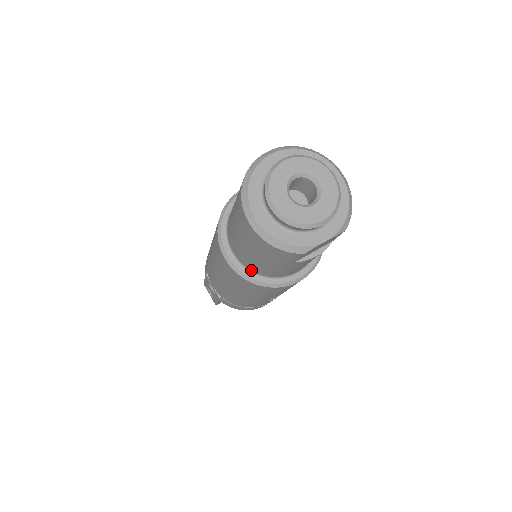
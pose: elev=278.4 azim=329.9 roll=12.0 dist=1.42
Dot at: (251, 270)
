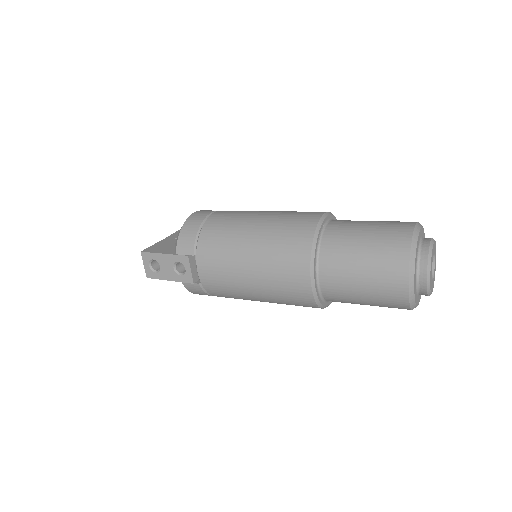
Dot at: (323, 294)
